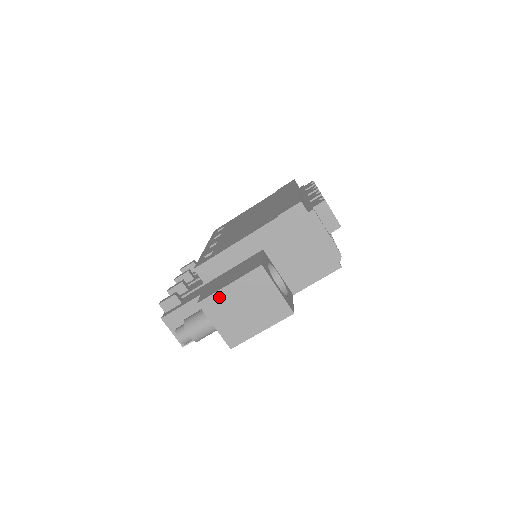
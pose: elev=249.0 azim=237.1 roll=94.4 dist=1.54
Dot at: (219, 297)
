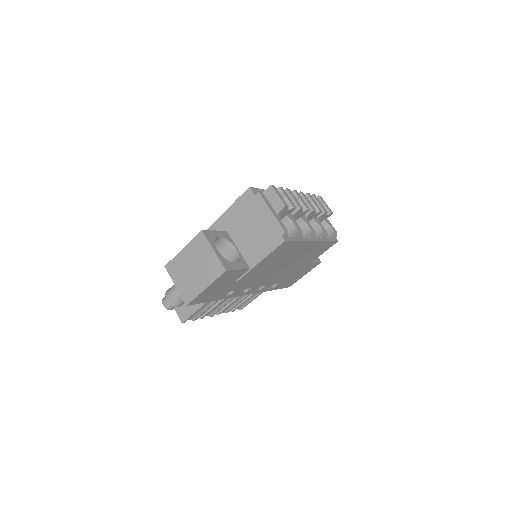
Dot at: (177, 260)
